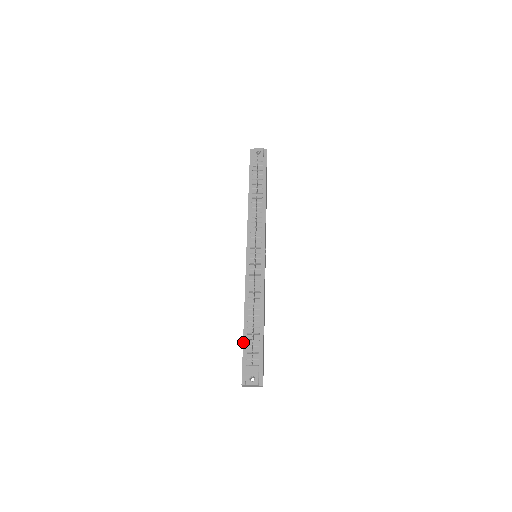
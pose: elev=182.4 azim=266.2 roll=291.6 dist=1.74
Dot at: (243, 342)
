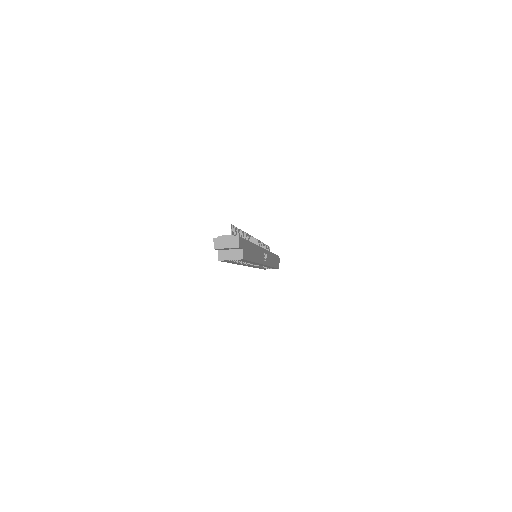
Dot at: occluded
